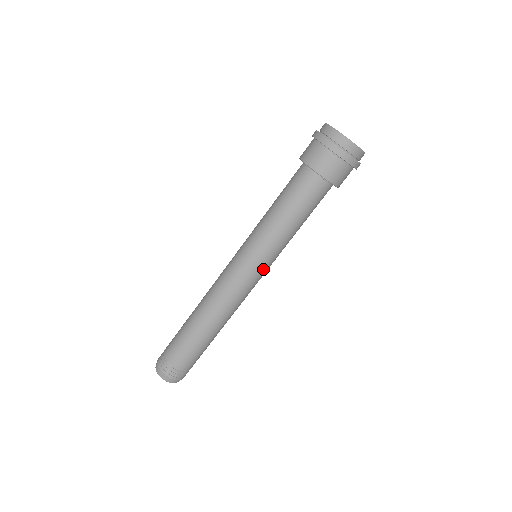
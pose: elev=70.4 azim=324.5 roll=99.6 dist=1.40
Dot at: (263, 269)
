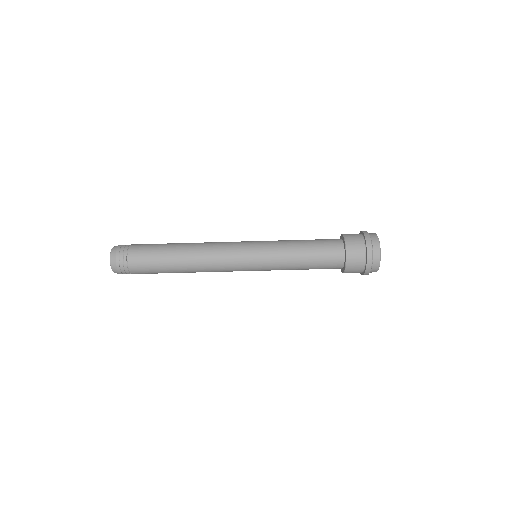
Dot at: (254, 270)
